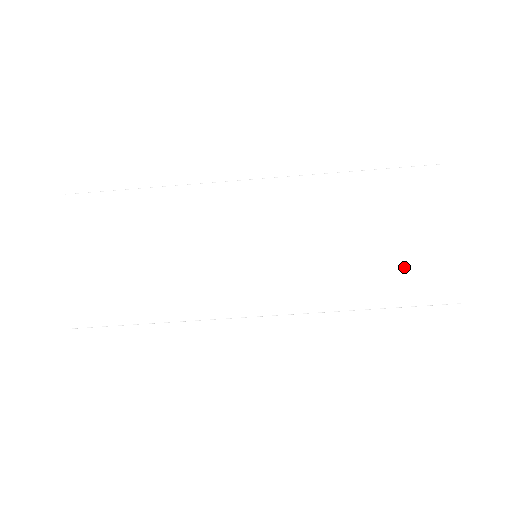
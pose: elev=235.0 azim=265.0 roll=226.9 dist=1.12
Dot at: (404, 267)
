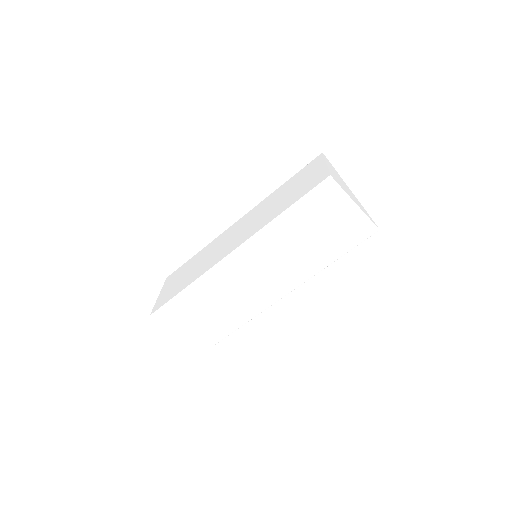
Dot at: (302, 189)
